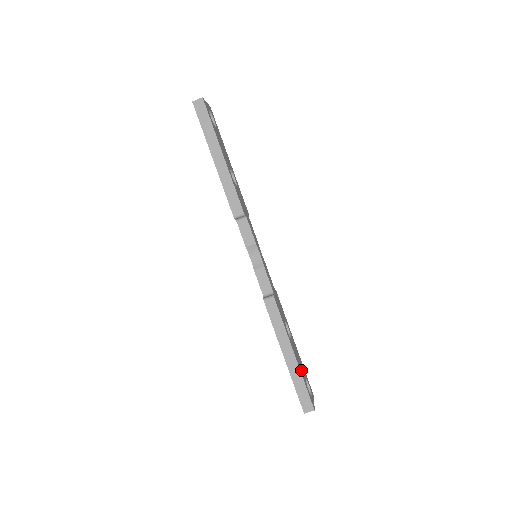
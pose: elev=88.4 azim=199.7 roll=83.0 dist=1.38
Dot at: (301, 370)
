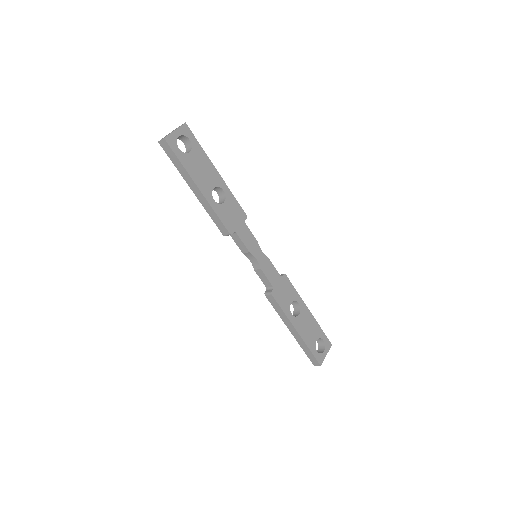
Dot at: (308, 338)
